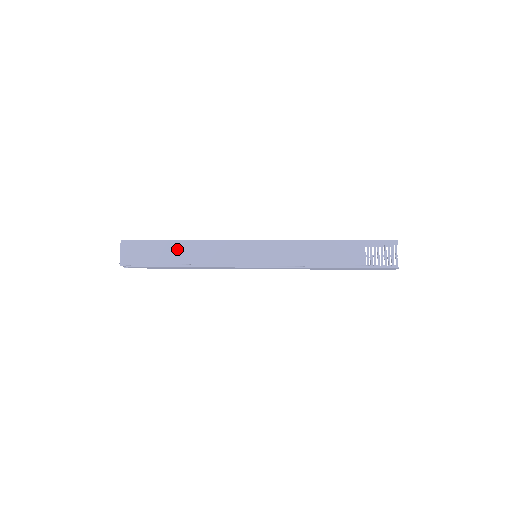
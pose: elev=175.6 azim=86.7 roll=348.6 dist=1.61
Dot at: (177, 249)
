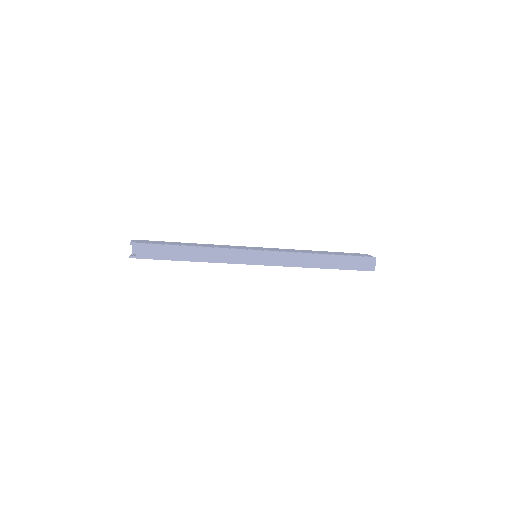
Dot at: (186, 244)
